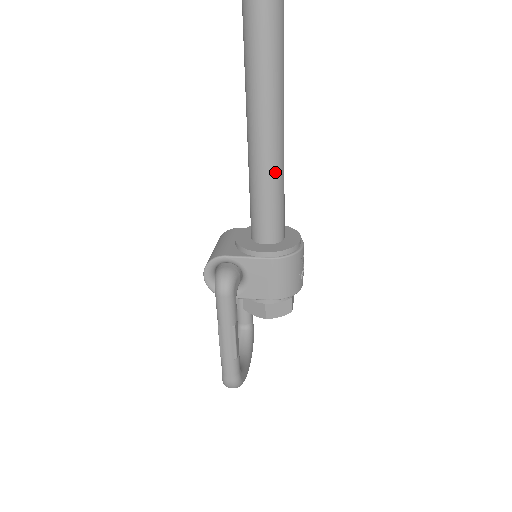
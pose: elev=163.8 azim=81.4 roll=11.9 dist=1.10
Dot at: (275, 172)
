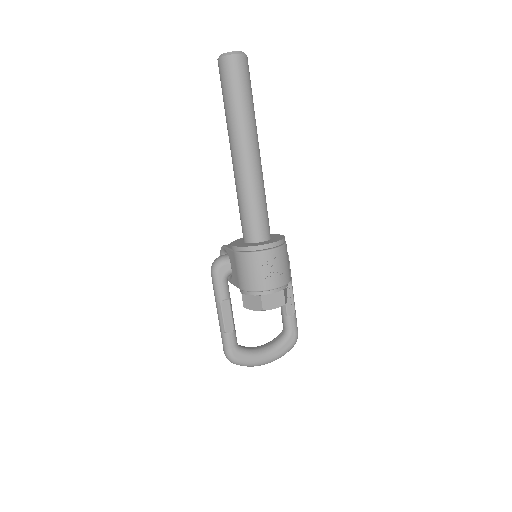
Dot at: (241, 182)
